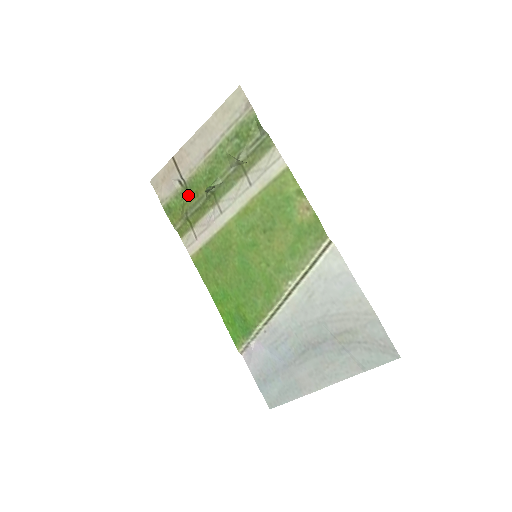
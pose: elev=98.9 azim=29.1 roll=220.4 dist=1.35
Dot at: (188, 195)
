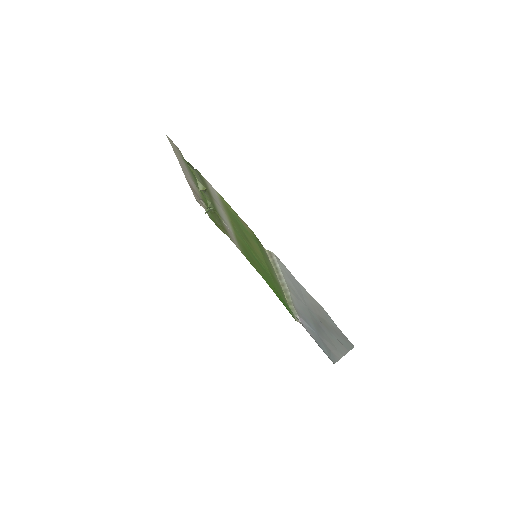
Dot at: occluded
